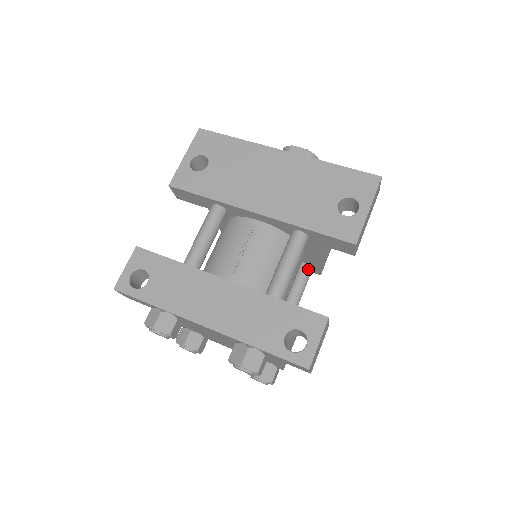
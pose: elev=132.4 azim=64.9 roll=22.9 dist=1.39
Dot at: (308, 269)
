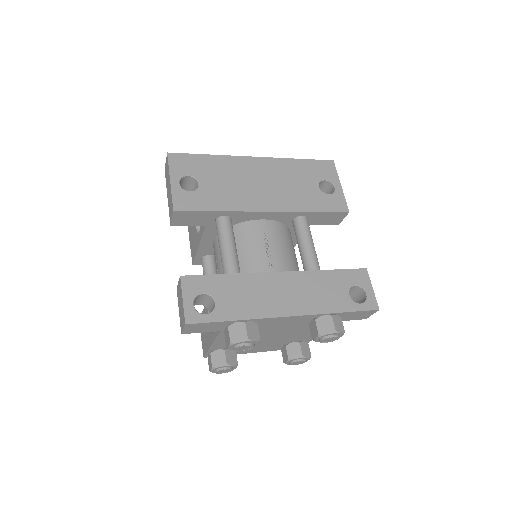
Dot at: occluded
